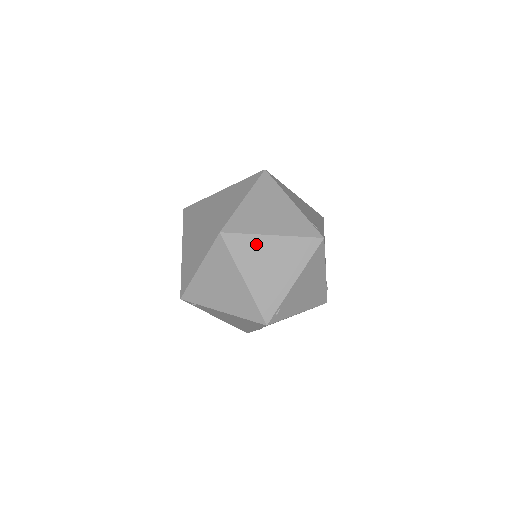
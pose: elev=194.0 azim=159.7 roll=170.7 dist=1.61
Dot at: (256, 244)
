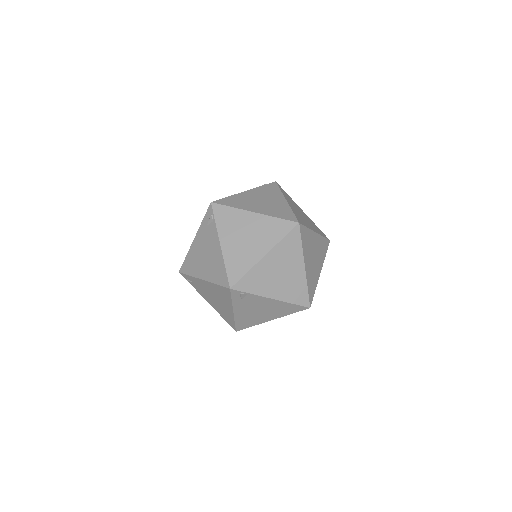
Dot at: (296, 255)
